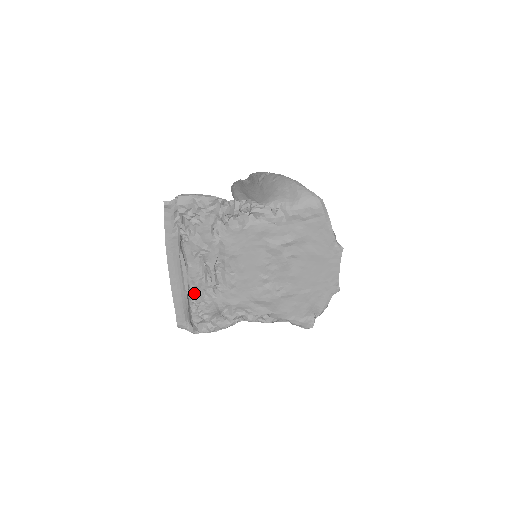
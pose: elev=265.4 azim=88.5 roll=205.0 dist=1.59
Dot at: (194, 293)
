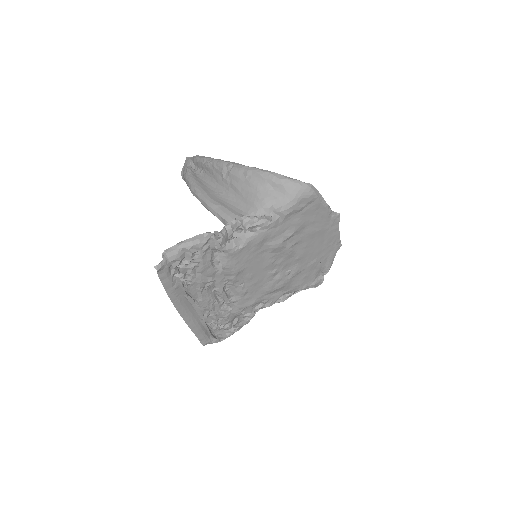
Dot at: (210, 316)
